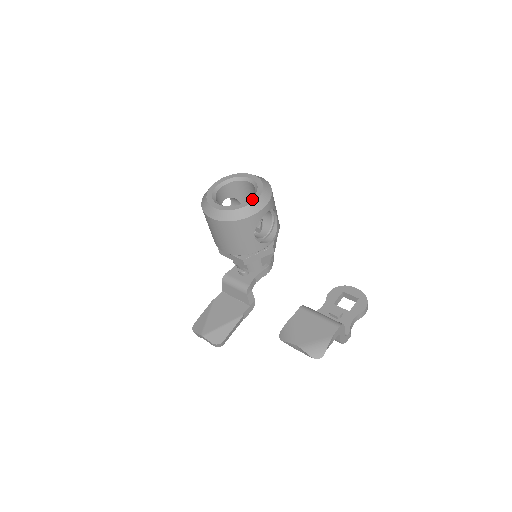
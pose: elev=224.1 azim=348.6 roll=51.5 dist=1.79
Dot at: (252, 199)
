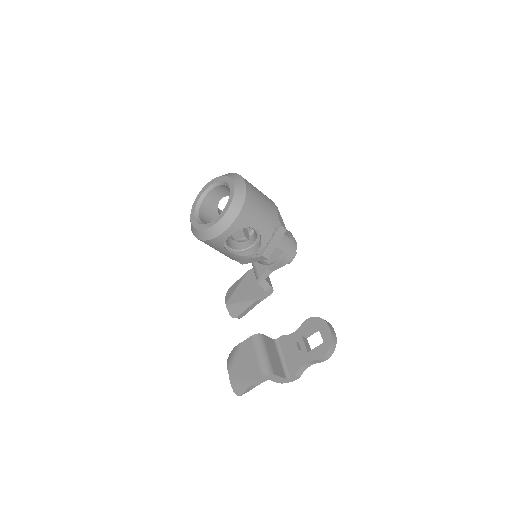
Dot at: (214, 221)
